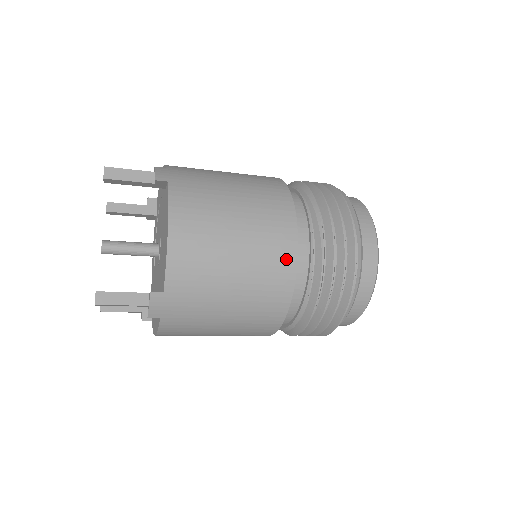
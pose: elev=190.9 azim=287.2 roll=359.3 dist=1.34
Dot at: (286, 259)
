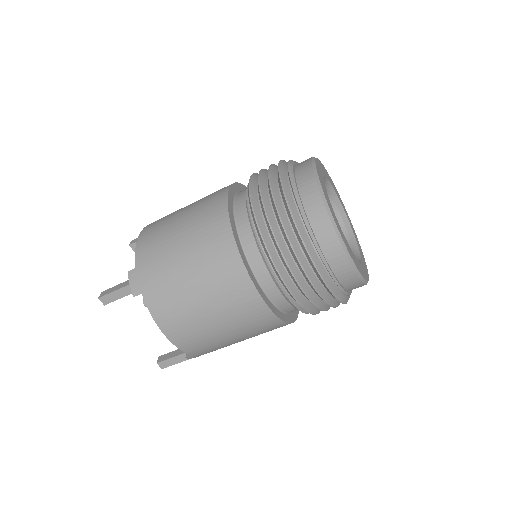
Dot at: (218, 203)
